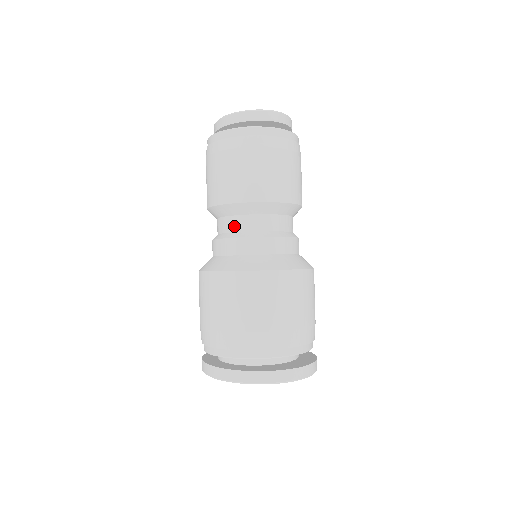
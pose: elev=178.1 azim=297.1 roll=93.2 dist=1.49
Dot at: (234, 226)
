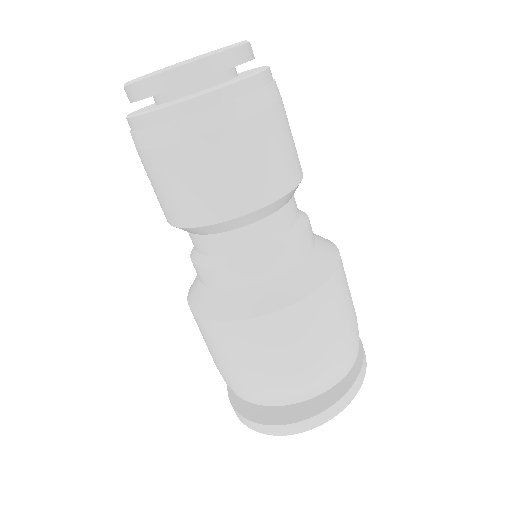
Dot at: occluded
